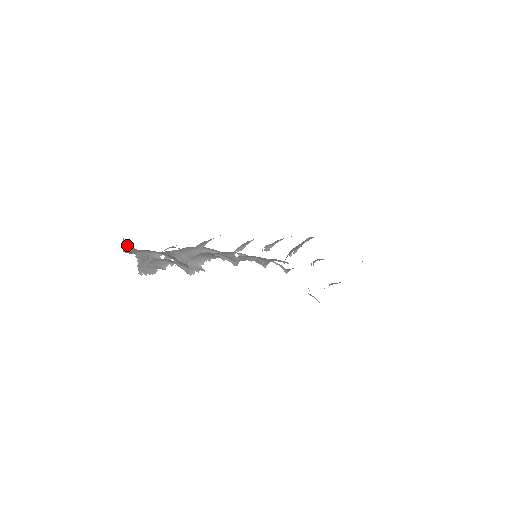
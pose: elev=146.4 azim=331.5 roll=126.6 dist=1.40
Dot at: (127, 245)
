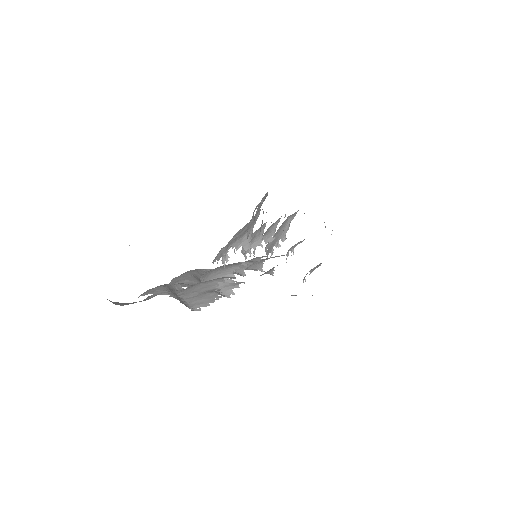
Dot at: occluded
